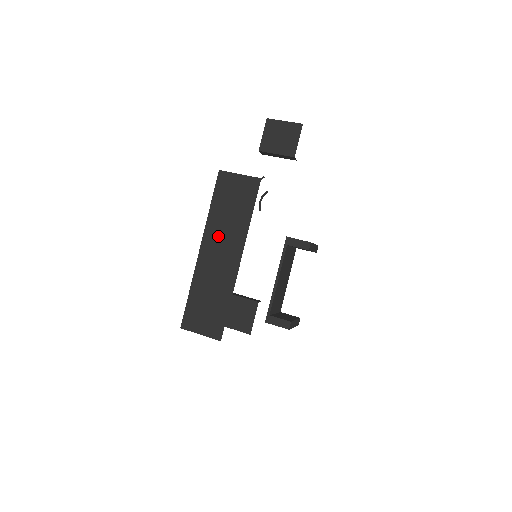
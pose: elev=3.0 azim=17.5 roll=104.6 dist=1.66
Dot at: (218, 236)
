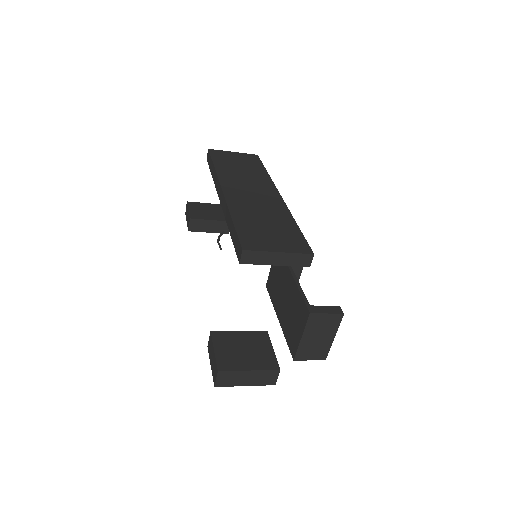
Dot at: (239, 181)
